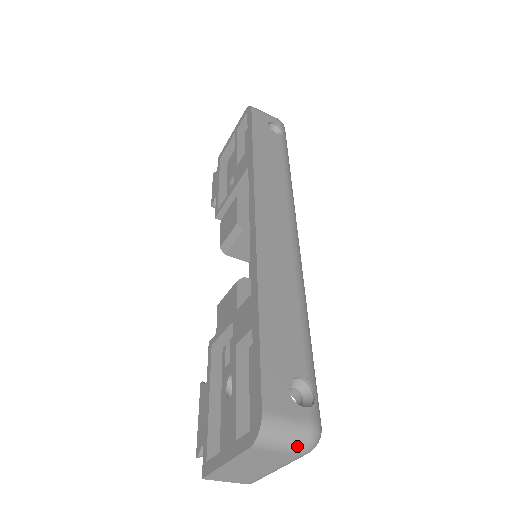
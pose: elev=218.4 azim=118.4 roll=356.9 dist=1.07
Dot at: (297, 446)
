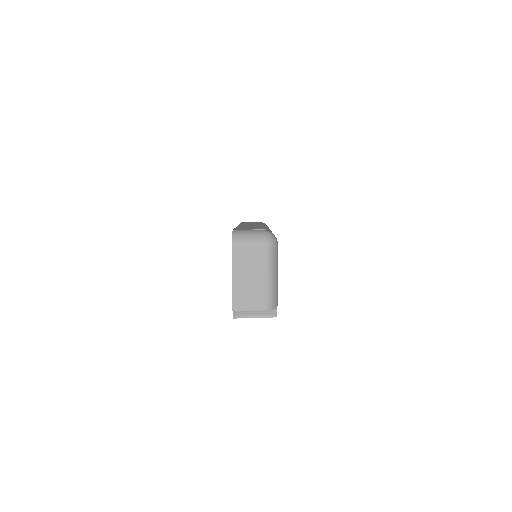
Dot at: (258, 238)
